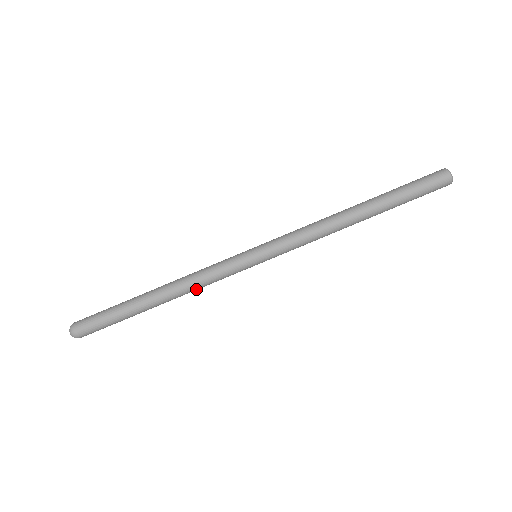
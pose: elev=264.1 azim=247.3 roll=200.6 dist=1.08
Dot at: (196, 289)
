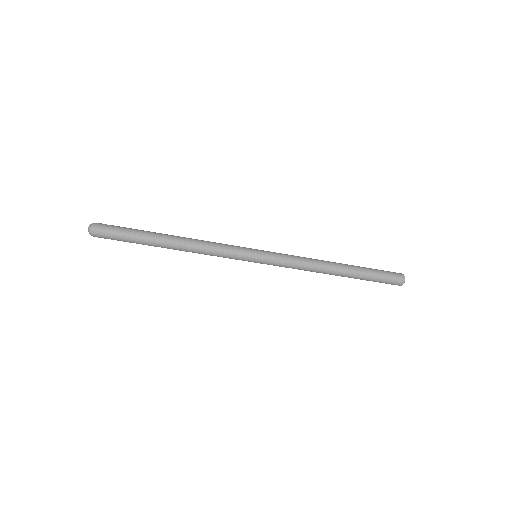
Dot at: occluded
